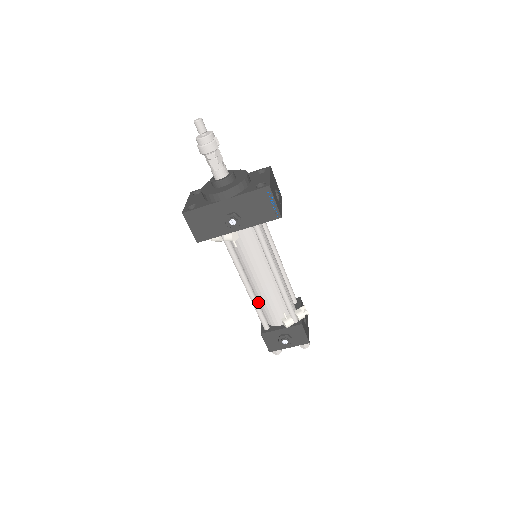
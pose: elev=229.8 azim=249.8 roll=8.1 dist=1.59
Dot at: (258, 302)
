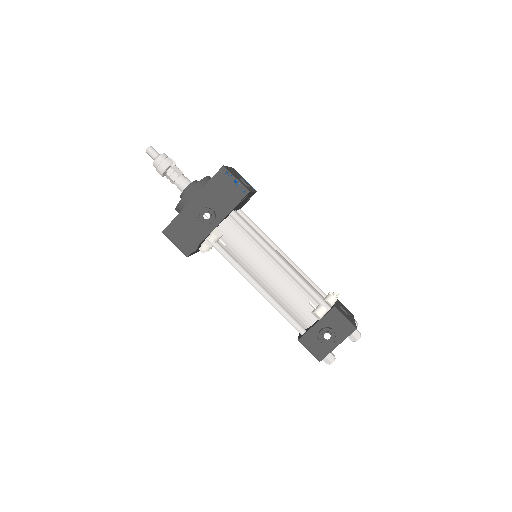
Dot at: occluded
